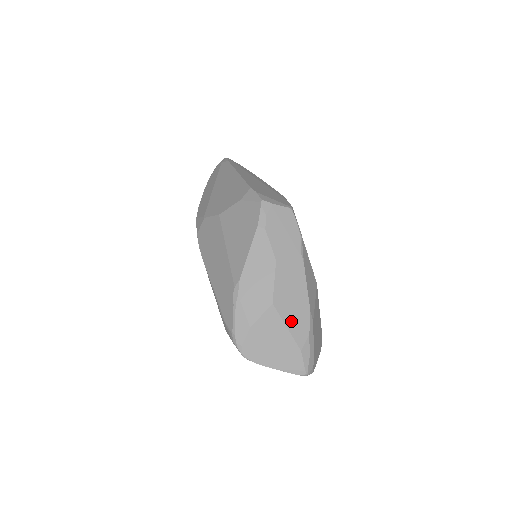
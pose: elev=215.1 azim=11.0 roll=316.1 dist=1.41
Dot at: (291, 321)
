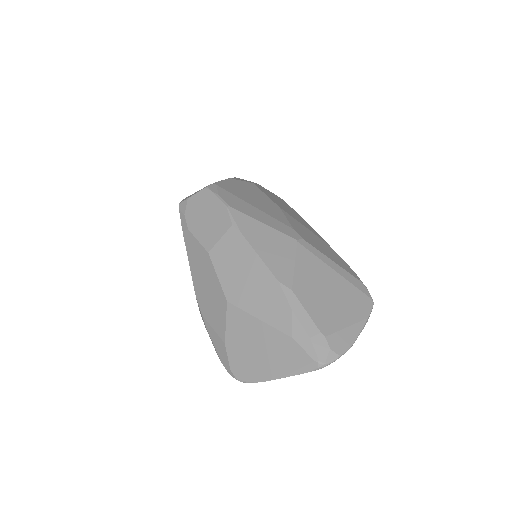
Dot at: (259, 308)
